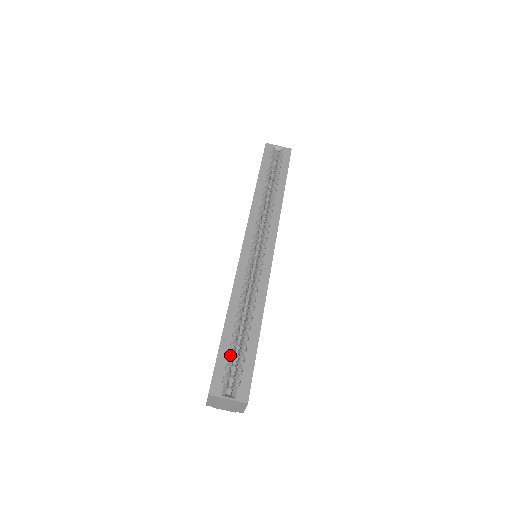
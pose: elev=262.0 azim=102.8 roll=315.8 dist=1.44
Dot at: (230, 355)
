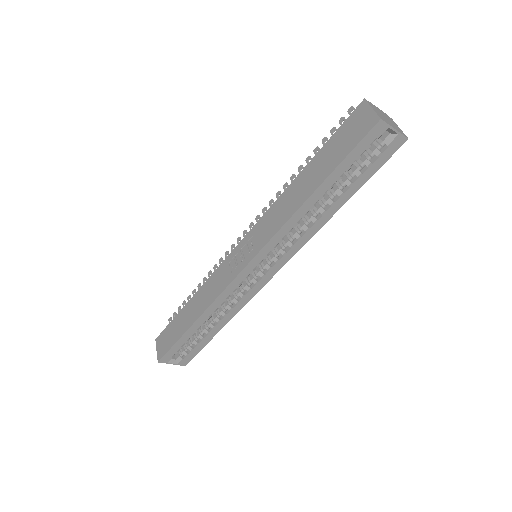
Dot at: (185, 342)
